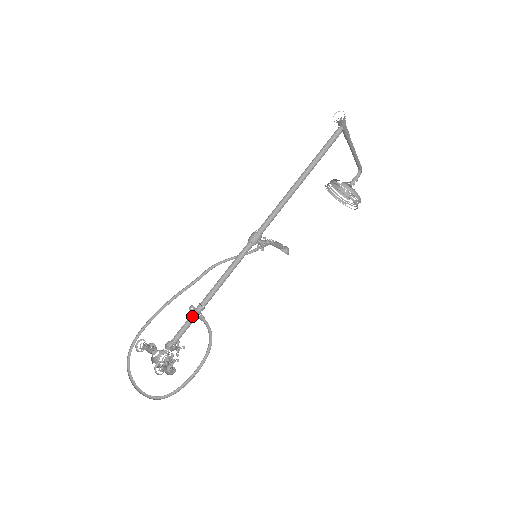
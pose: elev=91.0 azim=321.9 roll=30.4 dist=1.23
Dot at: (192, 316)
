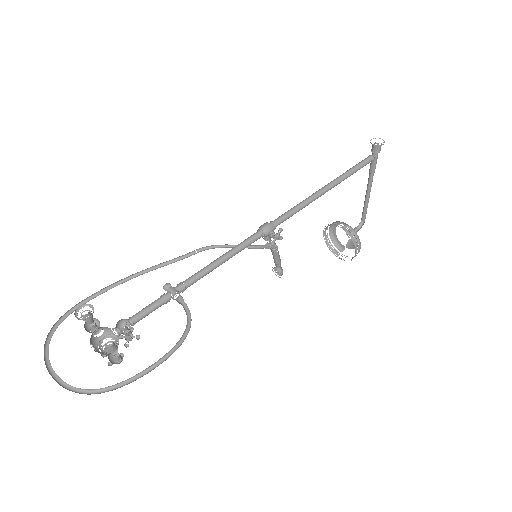
Dot at: (167, 294)
